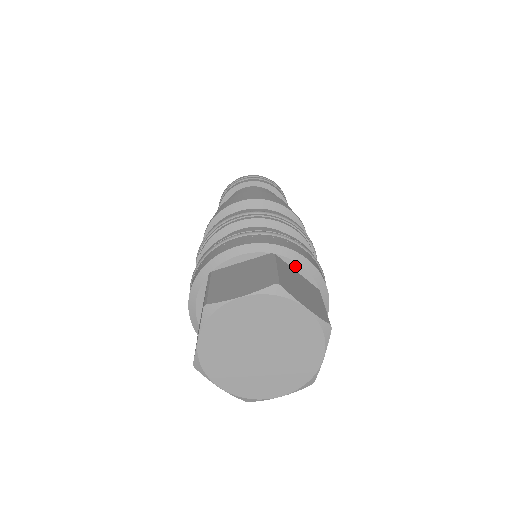
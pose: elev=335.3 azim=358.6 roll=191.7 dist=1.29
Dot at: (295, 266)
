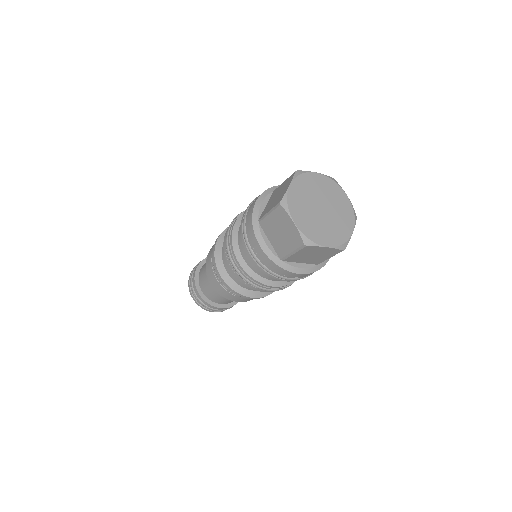
Dot at: occluded
